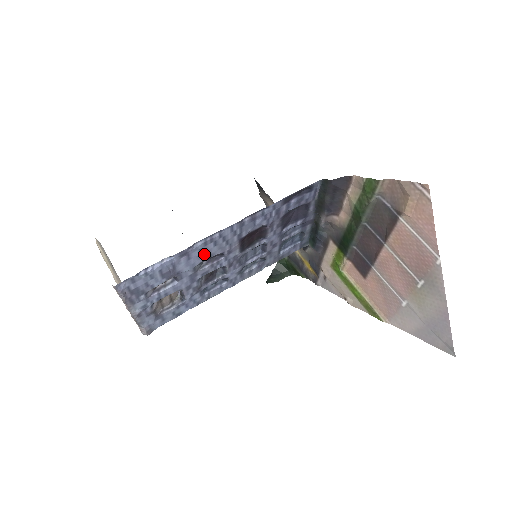
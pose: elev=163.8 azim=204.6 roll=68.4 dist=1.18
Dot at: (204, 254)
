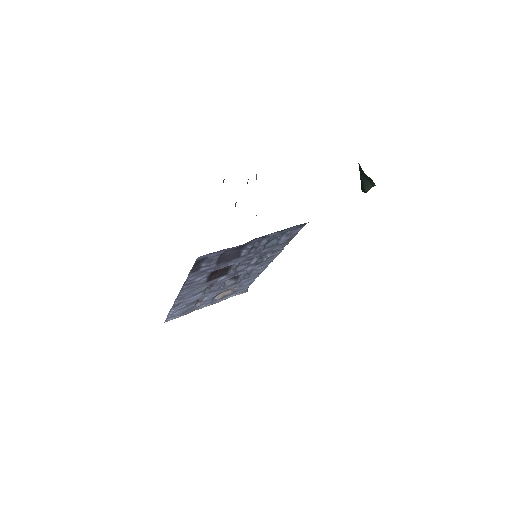
Dot at: (194, 295)
